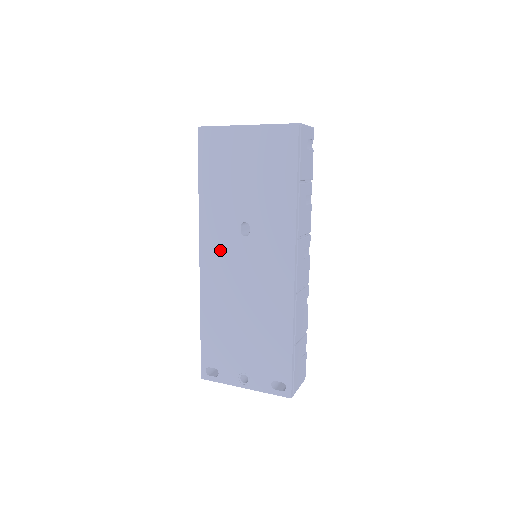
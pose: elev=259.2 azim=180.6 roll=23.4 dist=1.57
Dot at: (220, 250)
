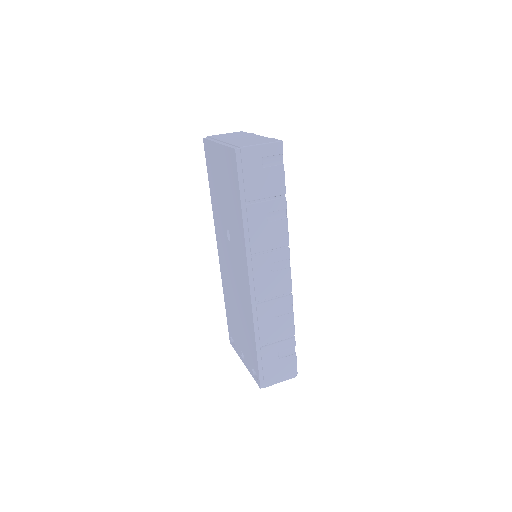
Dot at: (223, 247)
